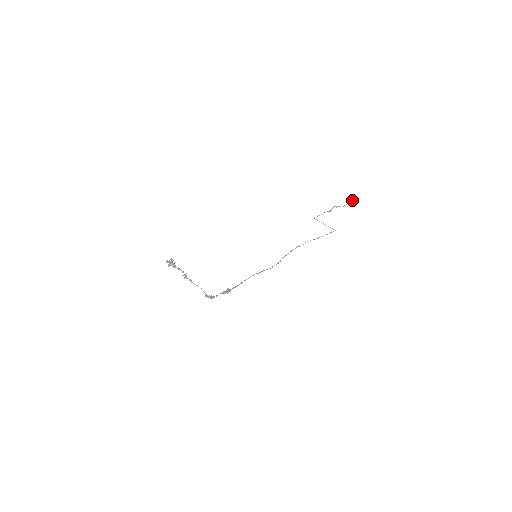
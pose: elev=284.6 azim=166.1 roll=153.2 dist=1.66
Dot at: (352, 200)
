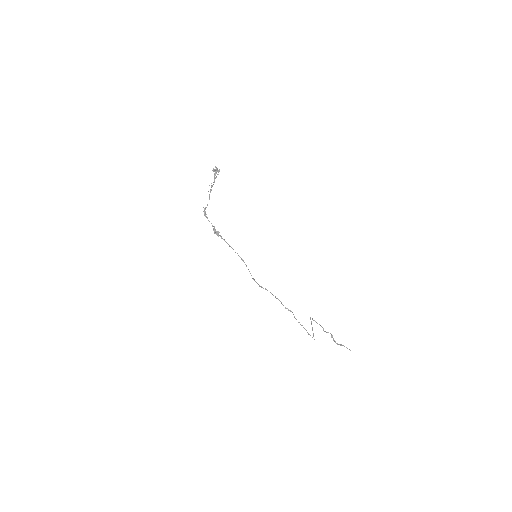
Dot at: occluded
